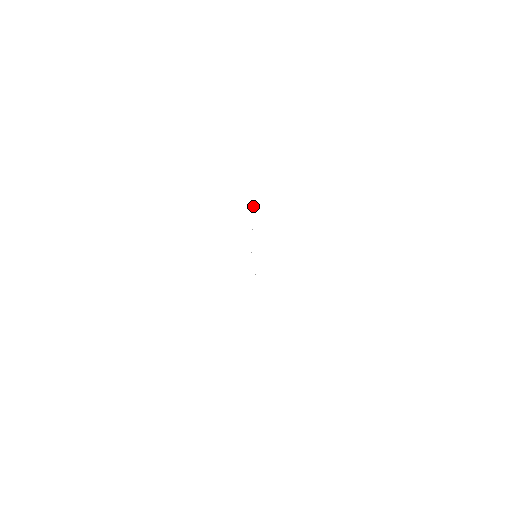
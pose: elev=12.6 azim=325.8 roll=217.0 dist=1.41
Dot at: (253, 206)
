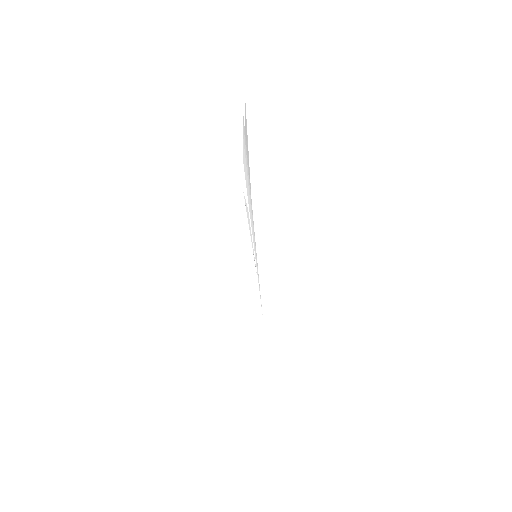
Dot at: (248, 222)
